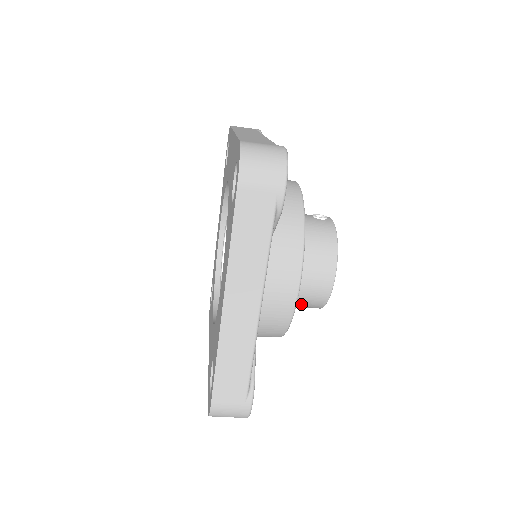
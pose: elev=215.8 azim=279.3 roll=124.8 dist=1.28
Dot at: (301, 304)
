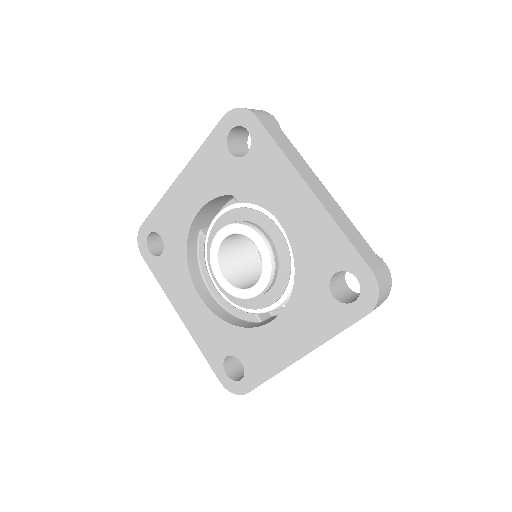
Dot at: occluded
